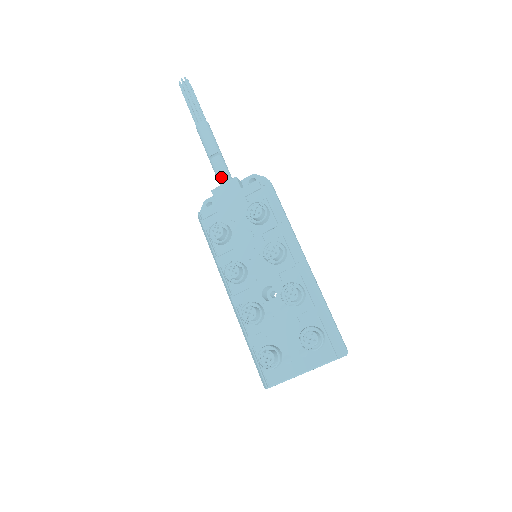
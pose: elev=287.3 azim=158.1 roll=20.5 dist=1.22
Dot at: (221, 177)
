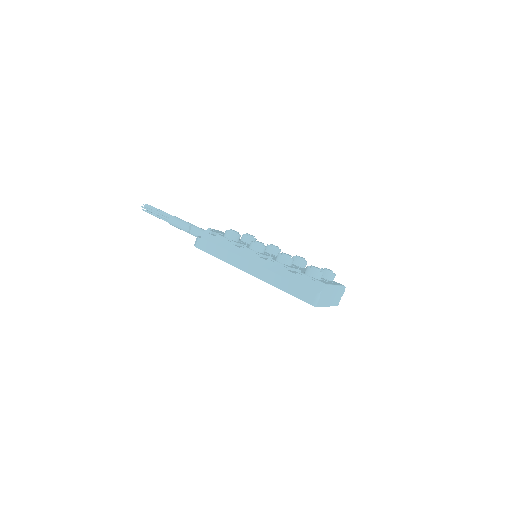
Dot at: occluded
